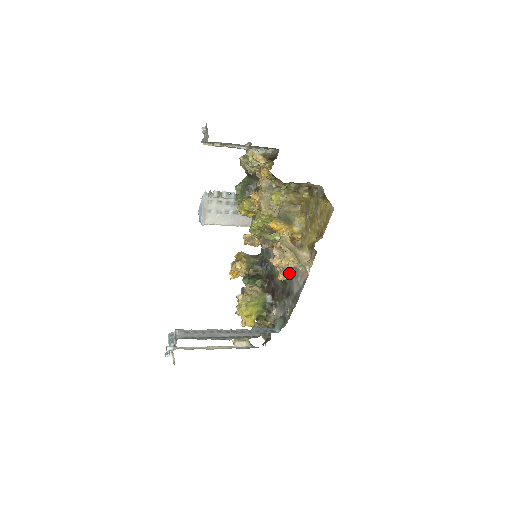
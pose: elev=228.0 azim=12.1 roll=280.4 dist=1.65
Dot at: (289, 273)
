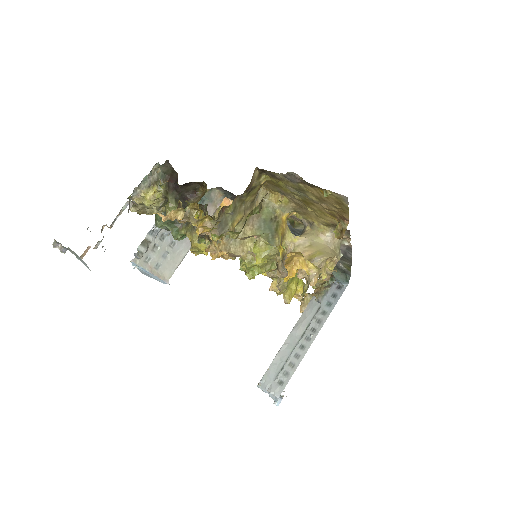
Dot at: occluded
